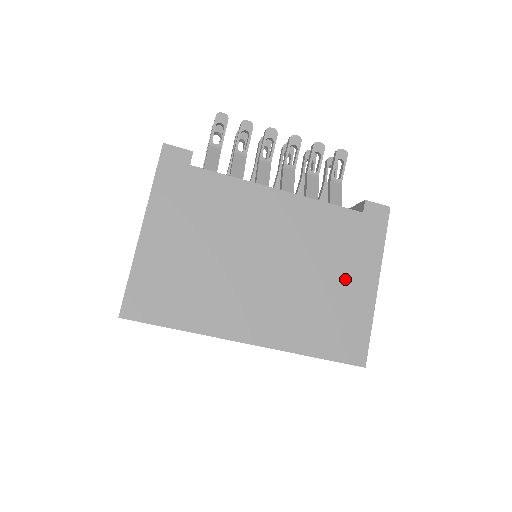
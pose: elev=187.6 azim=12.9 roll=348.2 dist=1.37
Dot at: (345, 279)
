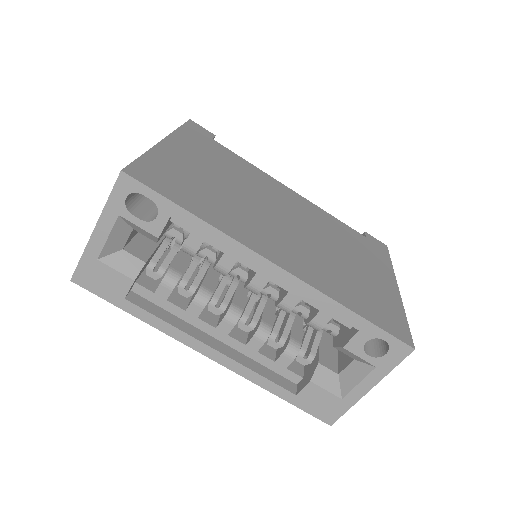
Dot at: (365, 268)
